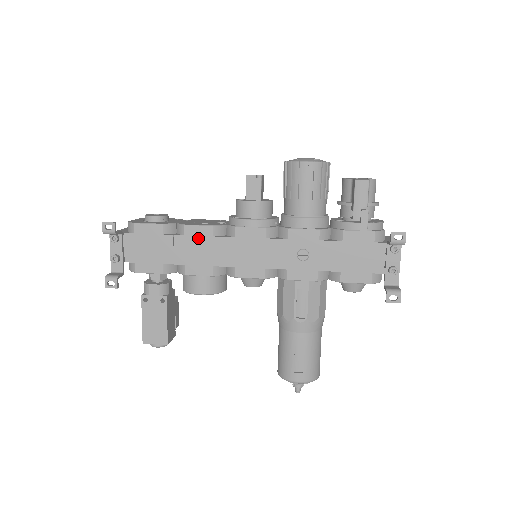
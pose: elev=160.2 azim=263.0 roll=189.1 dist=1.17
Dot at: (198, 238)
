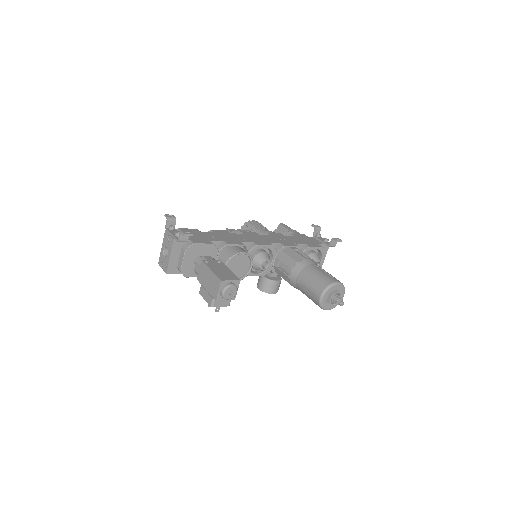
Dot at: (223, 233)
